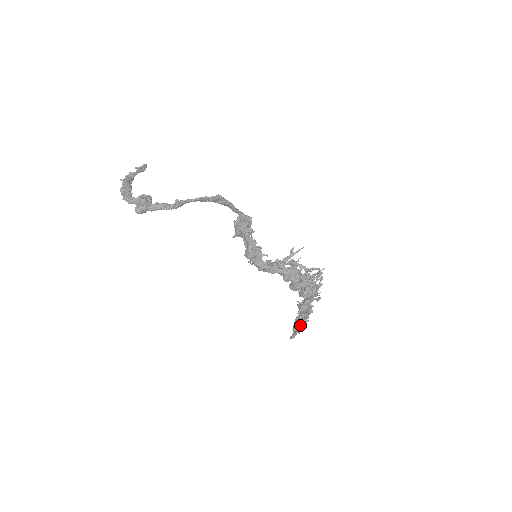
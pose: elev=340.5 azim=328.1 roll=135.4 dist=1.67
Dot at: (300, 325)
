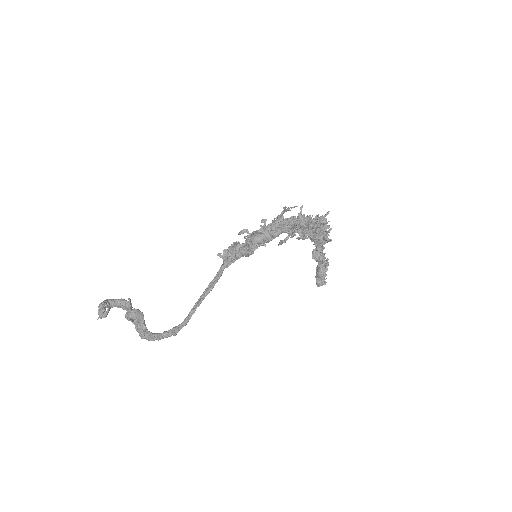
Dot at: (322, 284)
